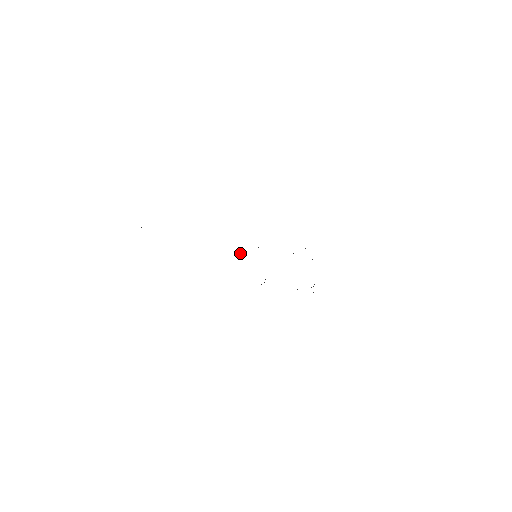
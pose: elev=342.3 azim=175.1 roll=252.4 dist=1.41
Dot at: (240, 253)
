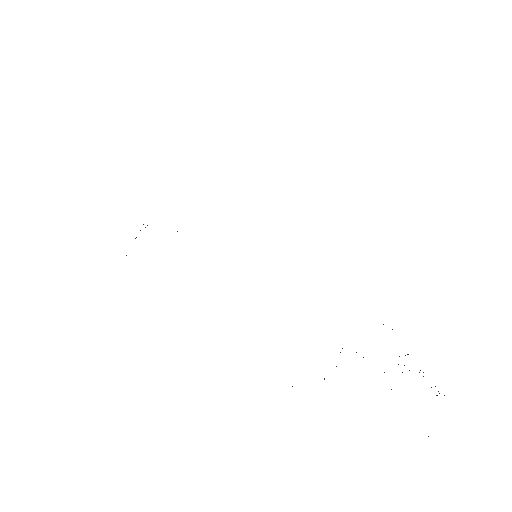
Dot at: occluded
